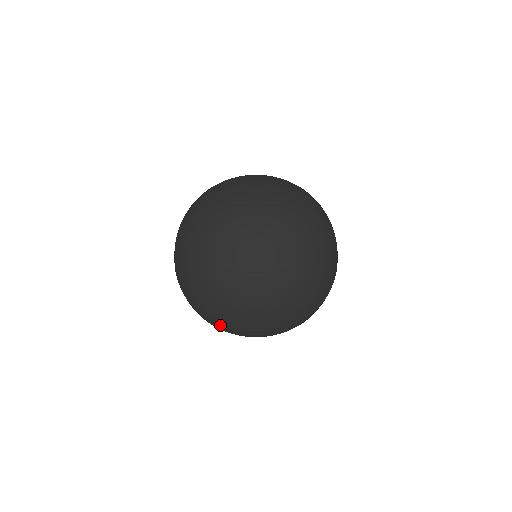
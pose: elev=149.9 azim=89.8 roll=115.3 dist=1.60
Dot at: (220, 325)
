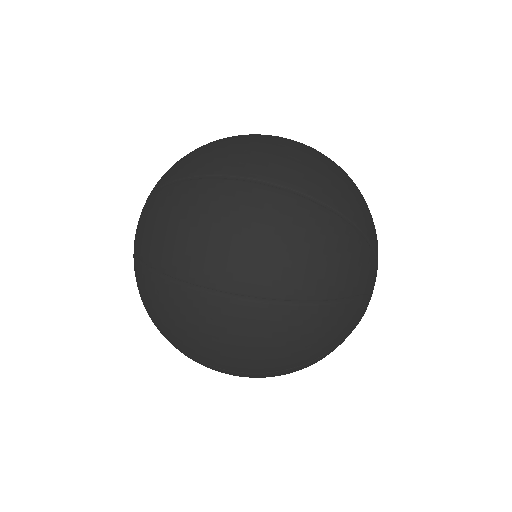
Dot at: occluded
